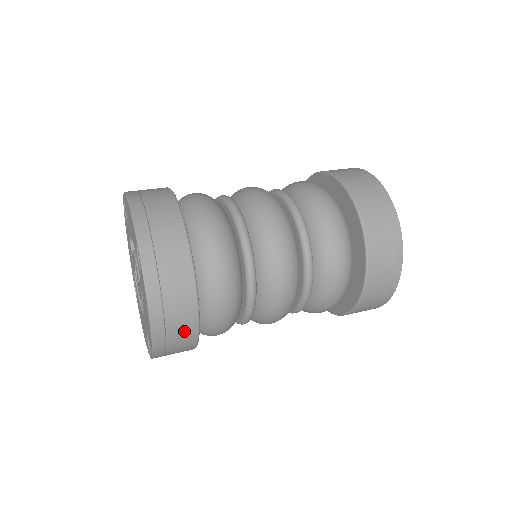
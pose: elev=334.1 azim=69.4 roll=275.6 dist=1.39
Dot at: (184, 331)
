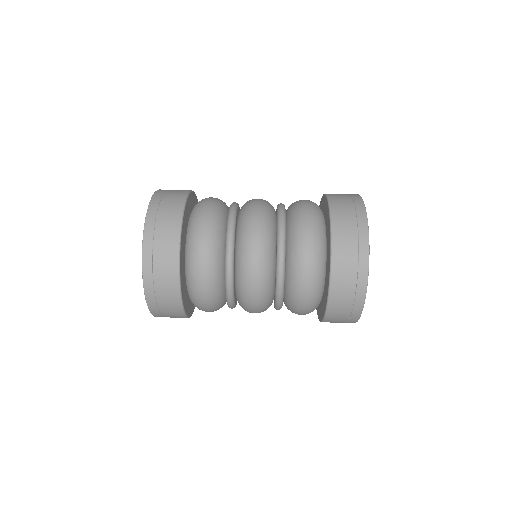
Dot at: (168, 283)
